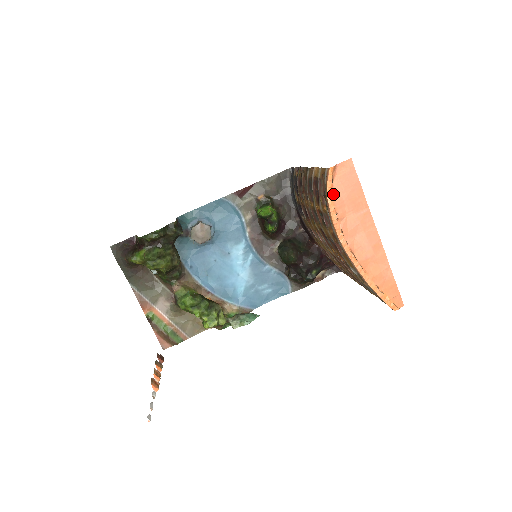
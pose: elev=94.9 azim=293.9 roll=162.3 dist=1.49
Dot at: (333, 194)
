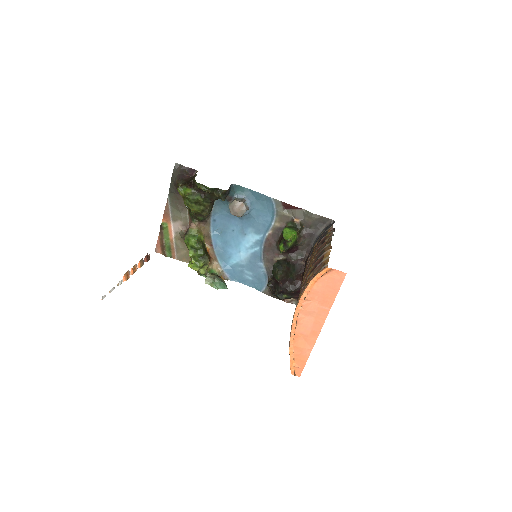
Dot at: (316, 282)
